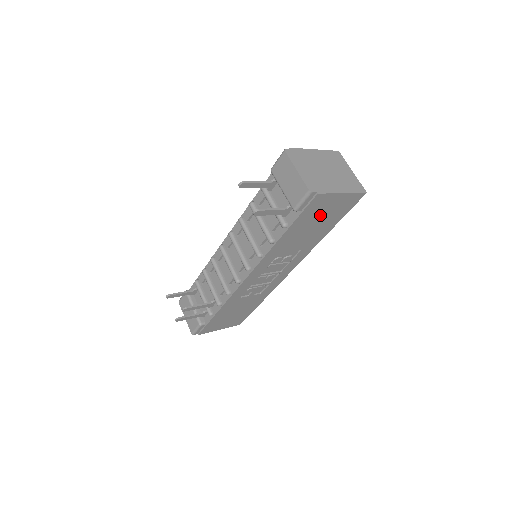
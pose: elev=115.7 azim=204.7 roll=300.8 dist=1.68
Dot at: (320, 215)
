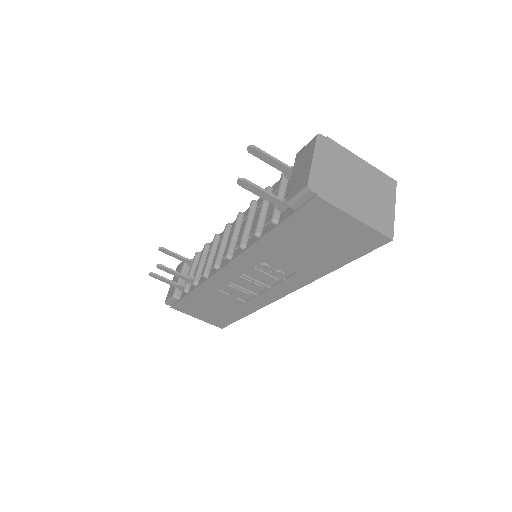
Dot at: (322, 234)
